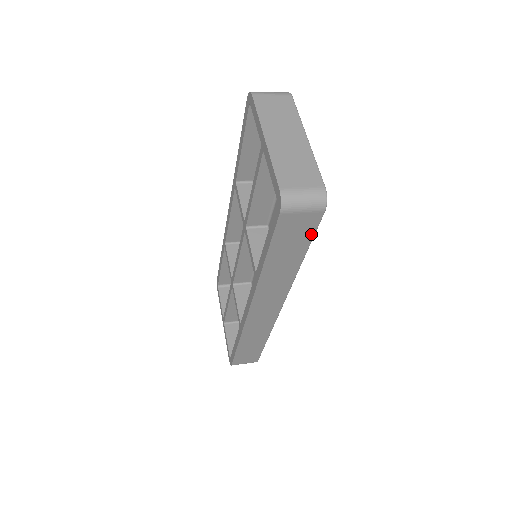
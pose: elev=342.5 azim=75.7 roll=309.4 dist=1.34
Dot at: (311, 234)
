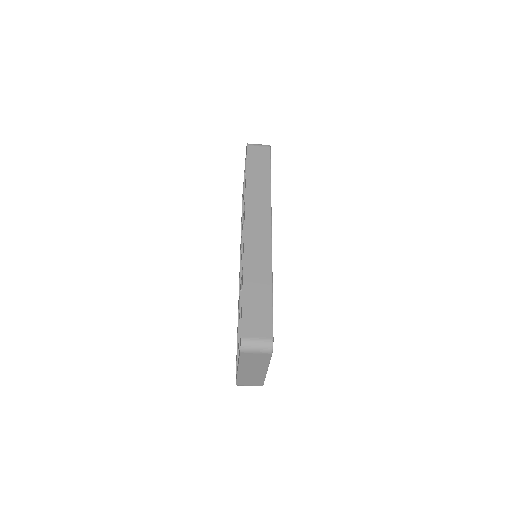
Dot at: (268, 160)
